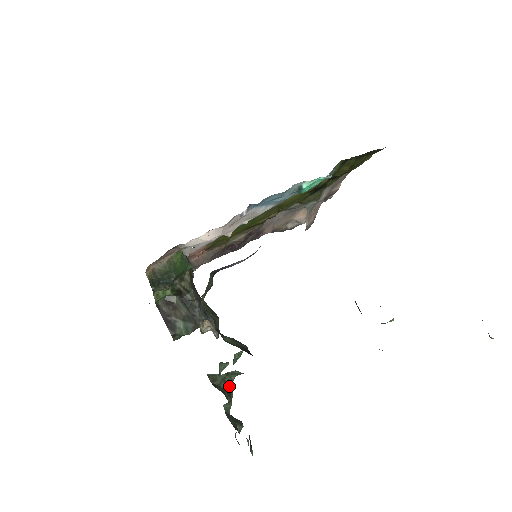
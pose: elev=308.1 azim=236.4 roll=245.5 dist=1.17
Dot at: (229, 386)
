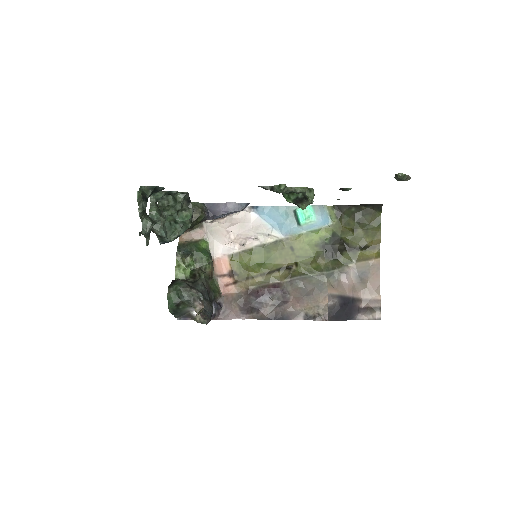
Dot at: (165, 217)
